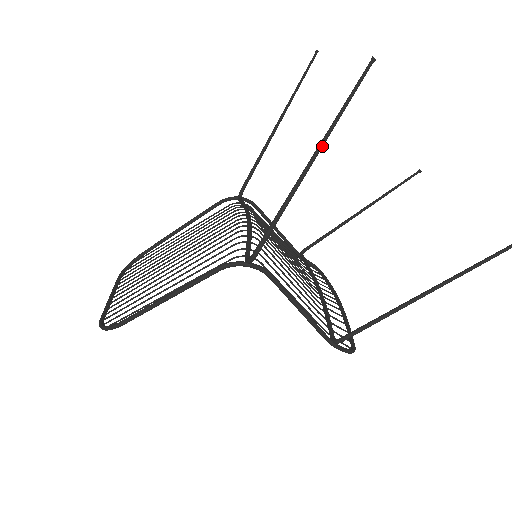
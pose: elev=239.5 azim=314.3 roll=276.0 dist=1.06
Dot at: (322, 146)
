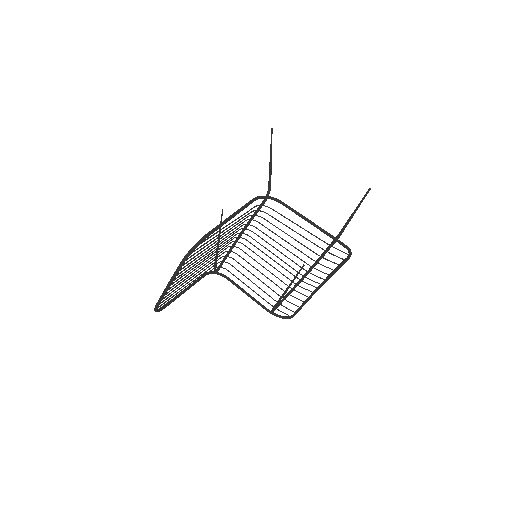
Dot at: occluded
